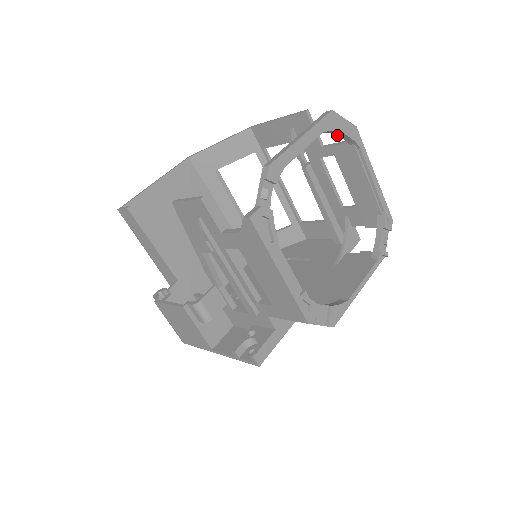
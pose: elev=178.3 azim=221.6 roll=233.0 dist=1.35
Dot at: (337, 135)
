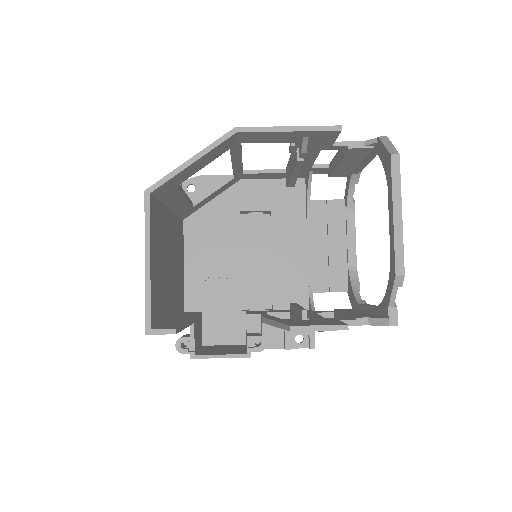
Dot at: (381, 160)
